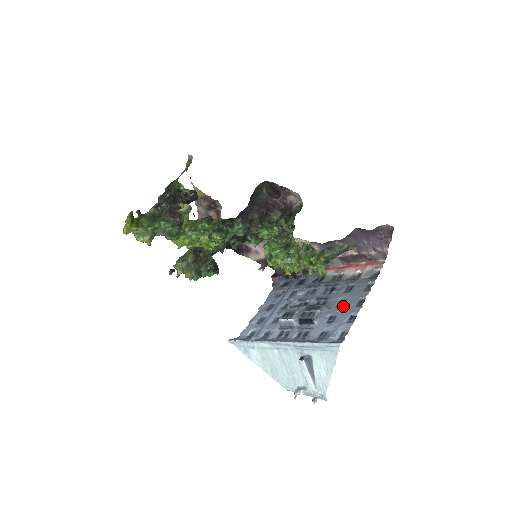
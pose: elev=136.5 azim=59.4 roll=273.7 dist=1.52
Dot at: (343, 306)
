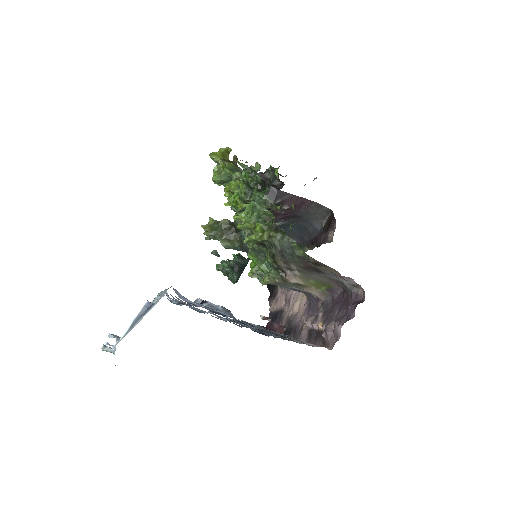
Dot at: occluded
